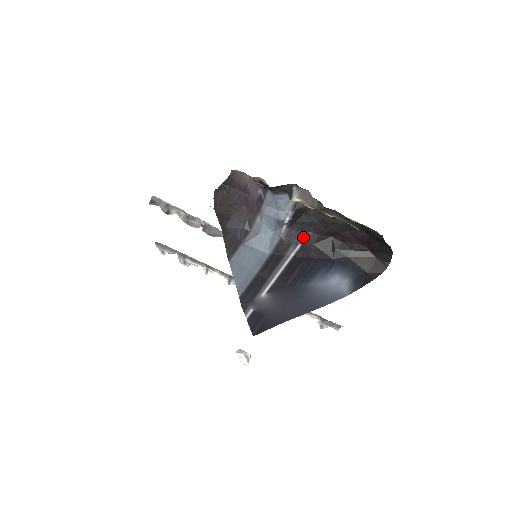
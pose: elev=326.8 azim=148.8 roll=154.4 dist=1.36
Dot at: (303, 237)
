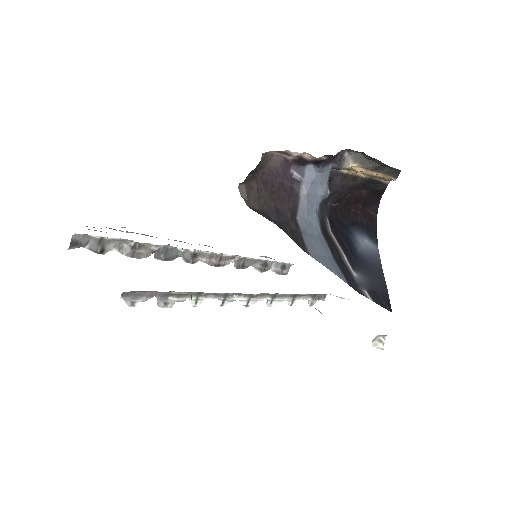
Dot at: (326, 210)
